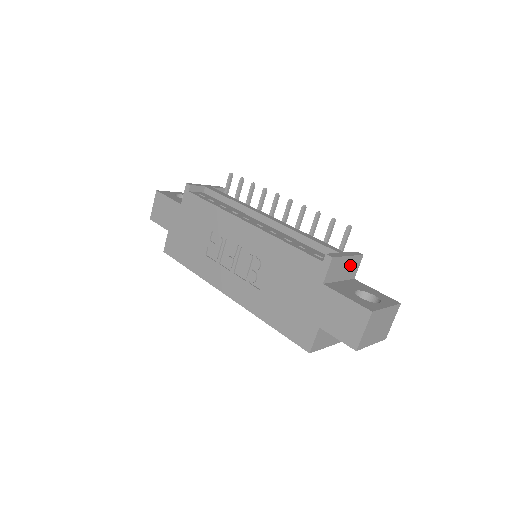
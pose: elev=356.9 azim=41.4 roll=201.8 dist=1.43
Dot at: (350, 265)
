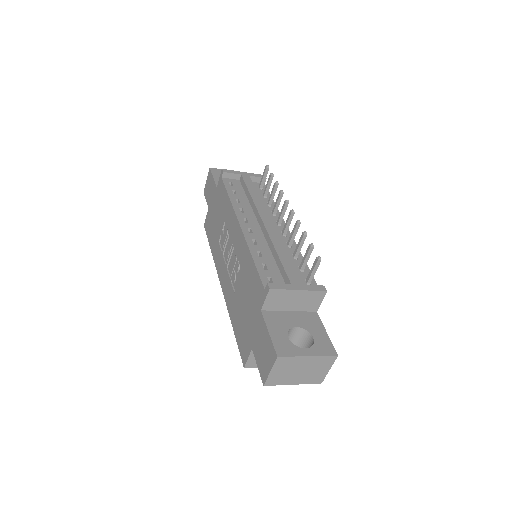
Dot at: (305, 298)
